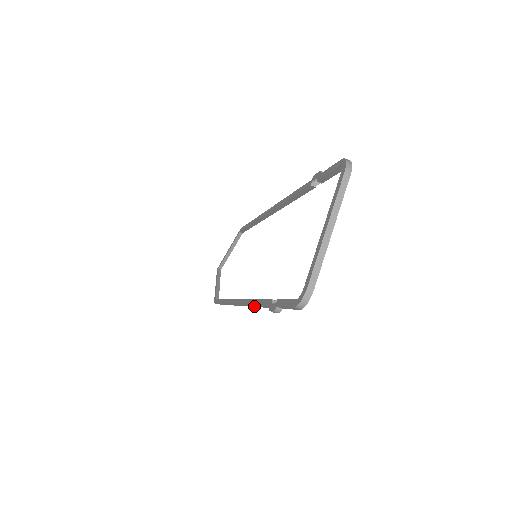
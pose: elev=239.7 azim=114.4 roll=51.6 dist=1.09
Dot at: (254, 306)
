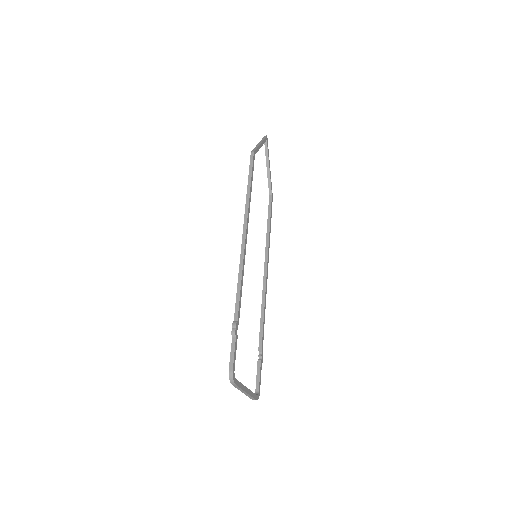
Dot at: (264, 311)
